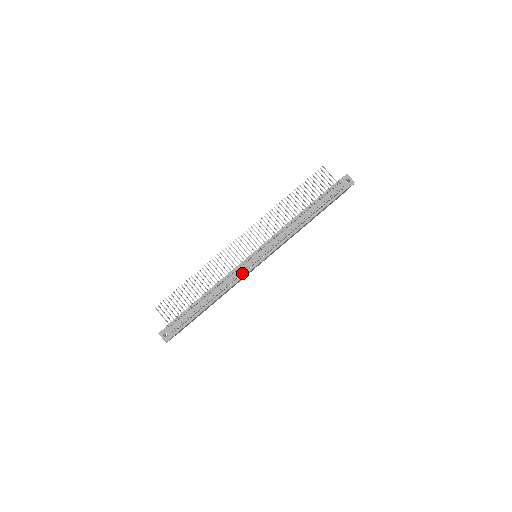
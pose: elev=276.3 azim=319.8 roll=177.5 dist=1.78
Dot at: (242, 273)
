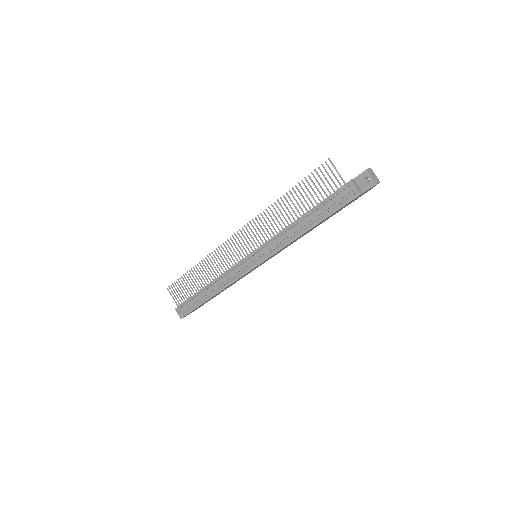
Dot at: (239, 273)
